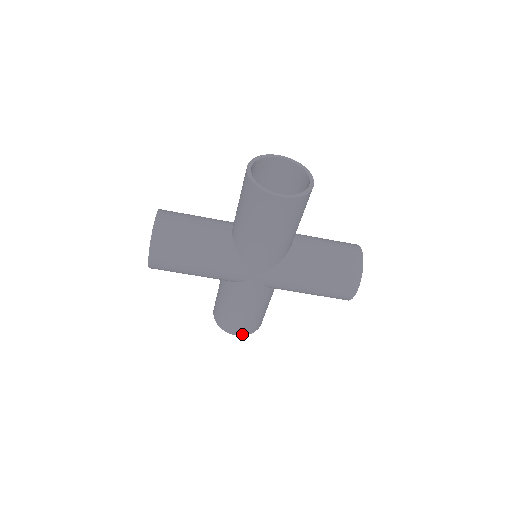
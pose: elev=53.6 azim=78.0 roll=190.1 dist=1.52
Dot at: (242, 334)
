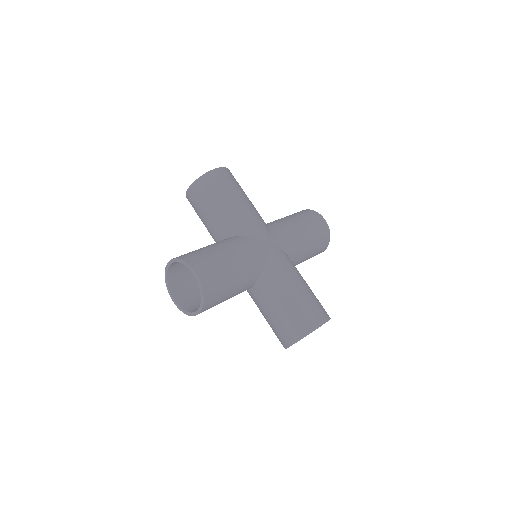
Dot at: (201, 278)
